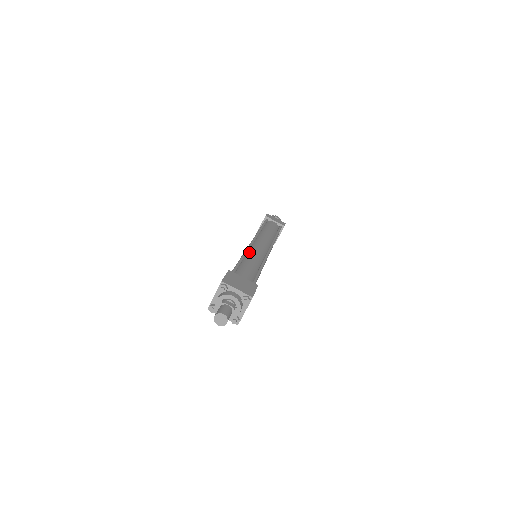
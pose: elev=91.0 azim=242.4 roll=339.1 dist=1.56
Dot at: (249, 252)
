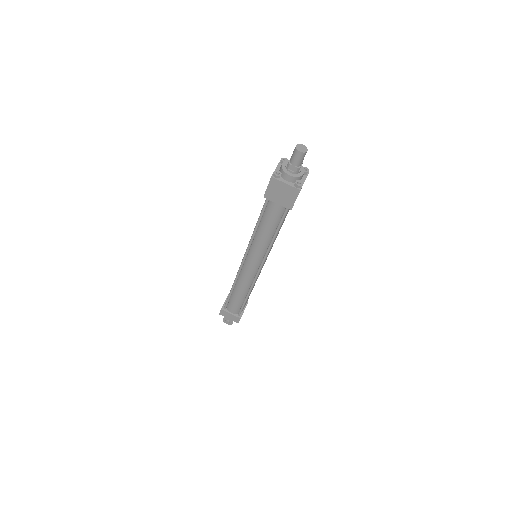
Dot at: occluded
